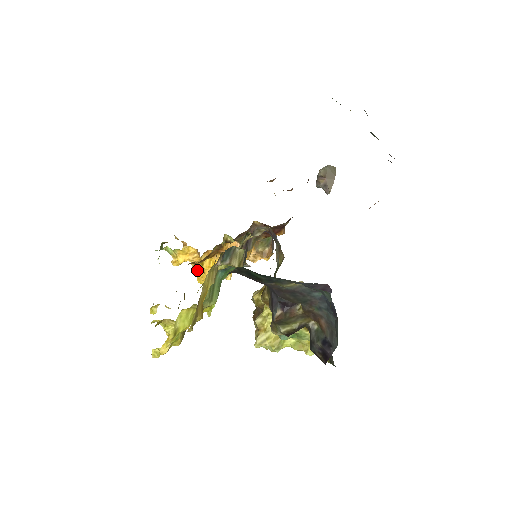
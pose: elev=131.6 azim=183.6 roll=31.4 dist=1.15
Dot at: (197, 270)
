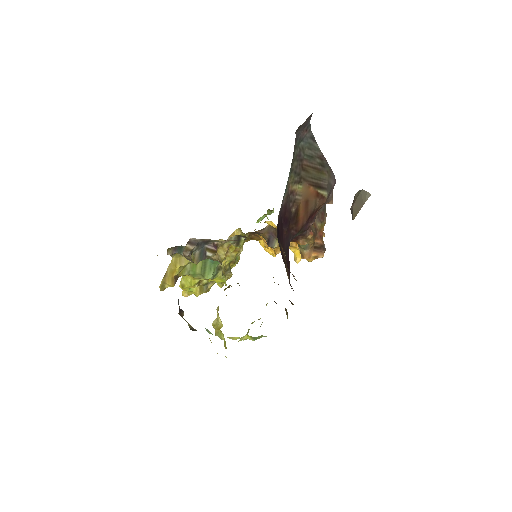
Dot at: occluded
